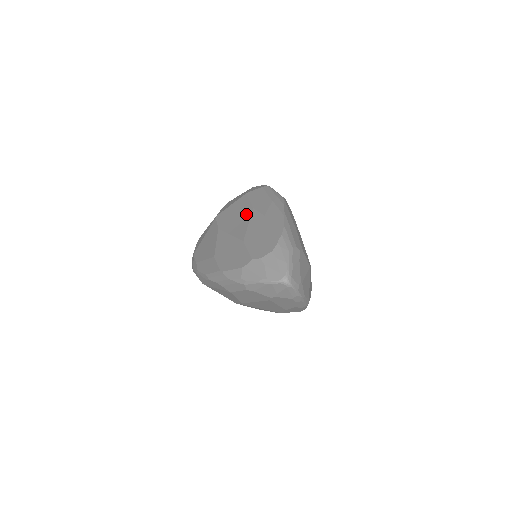
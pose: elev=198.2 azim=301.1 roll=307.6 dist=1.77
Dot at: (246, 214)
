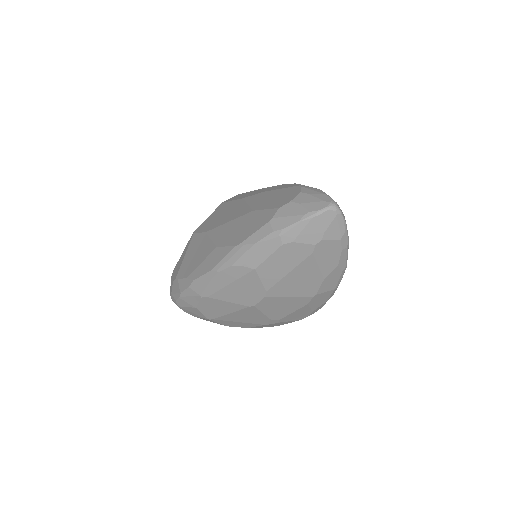
Dot at: (237, 204)
